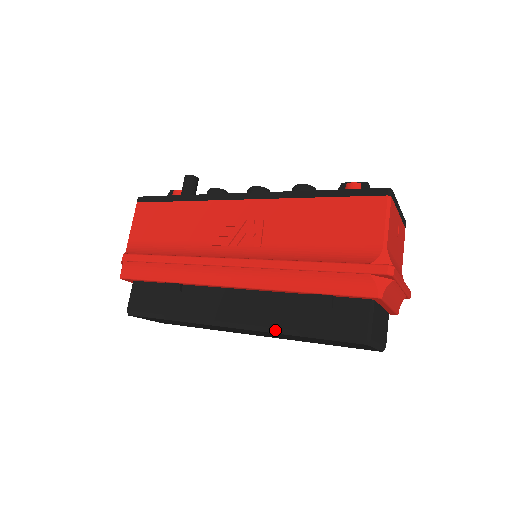
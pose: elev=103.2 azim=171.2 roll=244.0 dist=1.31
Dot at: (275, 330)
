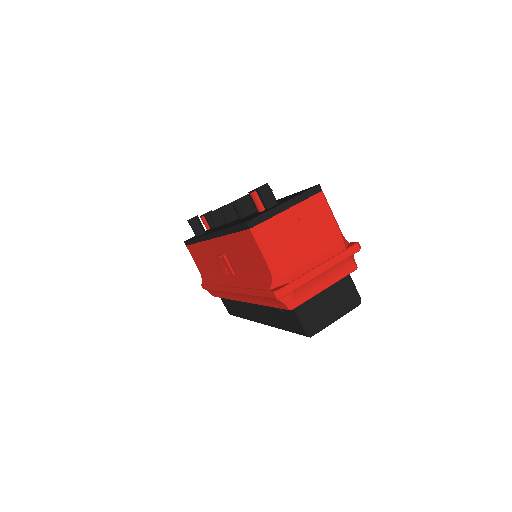
Dot at: (275, 327)
